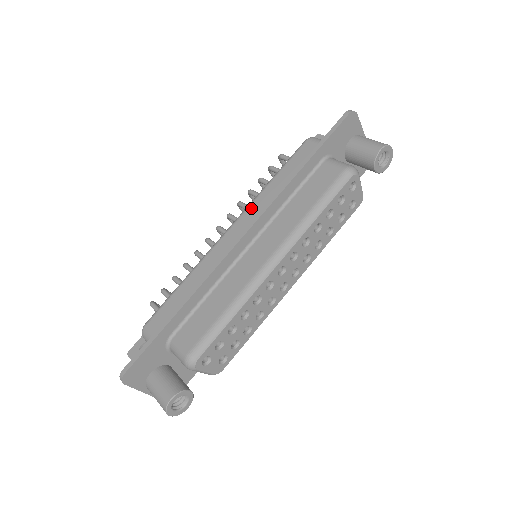
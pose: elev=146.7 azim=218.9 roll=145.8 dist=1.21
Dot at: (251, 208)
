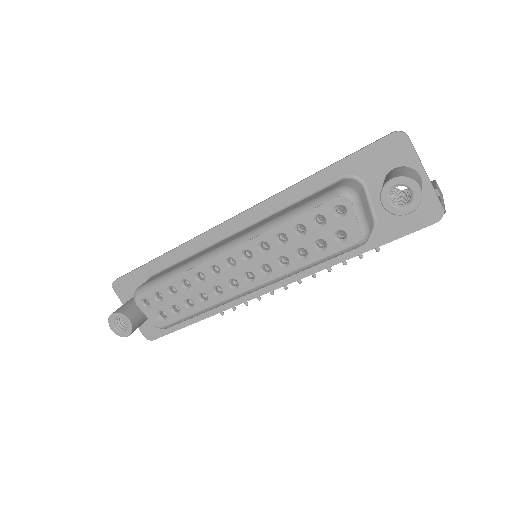
Dot at: occluded
